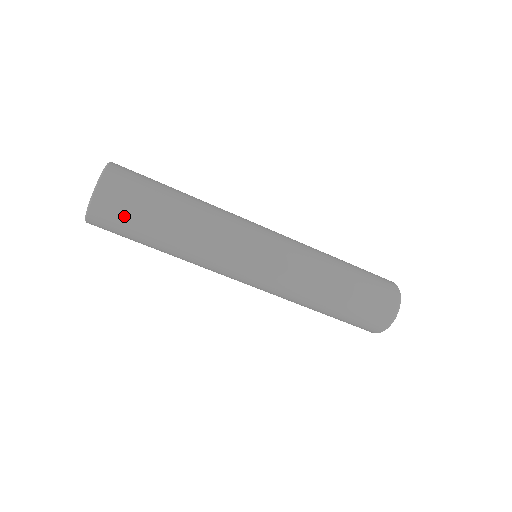
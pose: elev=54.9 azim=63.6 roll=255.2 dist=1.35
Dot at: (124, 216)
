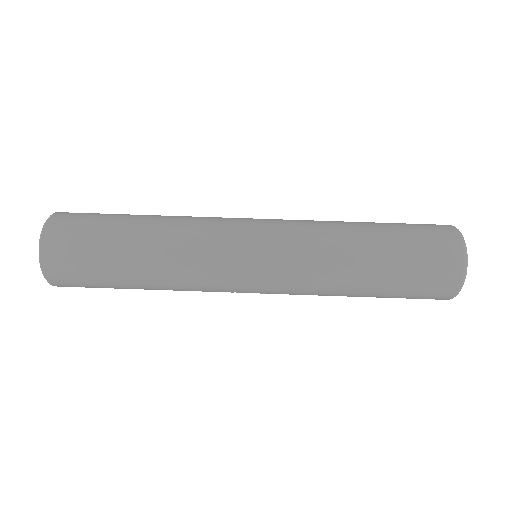
Dot at: (79, 250)
